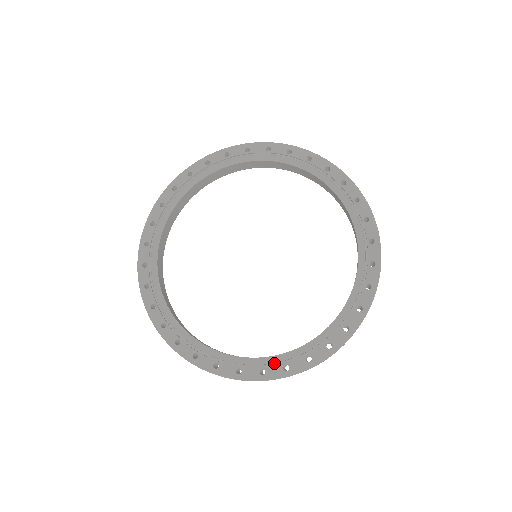
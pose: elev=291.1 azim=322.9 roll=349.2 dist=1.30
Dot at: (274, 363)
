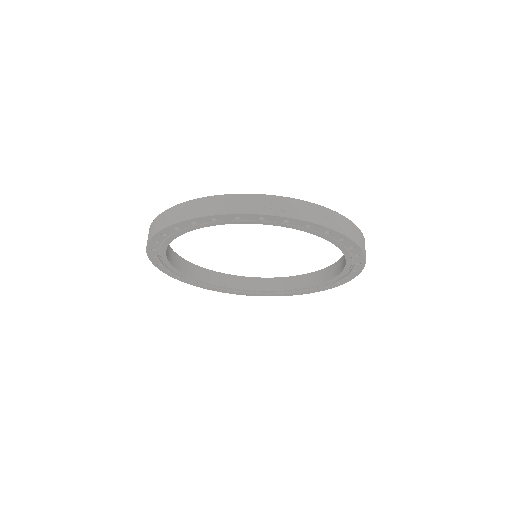
Dot at: (329, 284)
